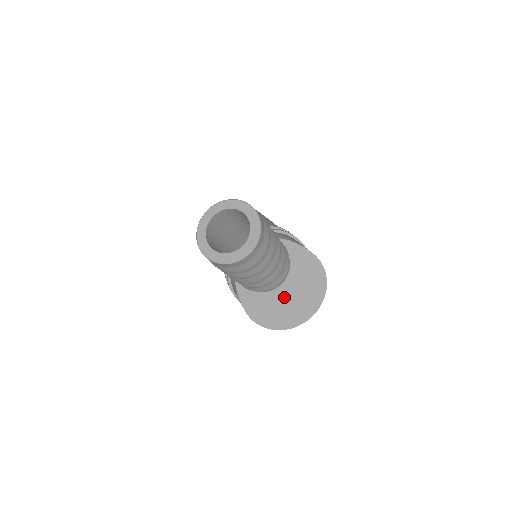
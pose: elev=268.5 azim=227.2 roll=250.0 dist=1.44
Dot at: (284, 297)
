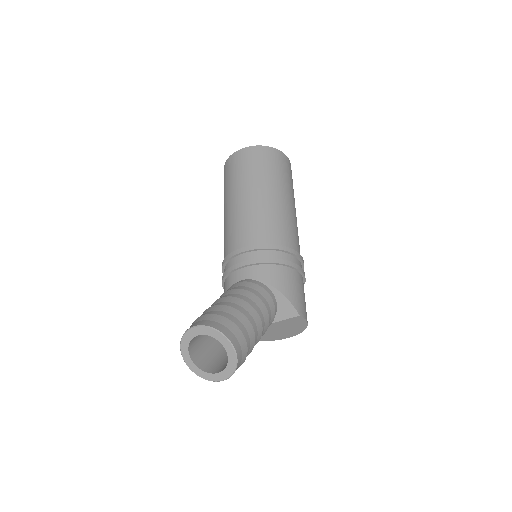
Dot at: occluded
